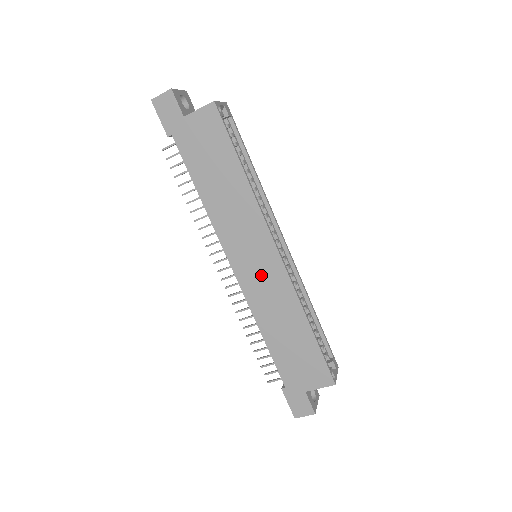
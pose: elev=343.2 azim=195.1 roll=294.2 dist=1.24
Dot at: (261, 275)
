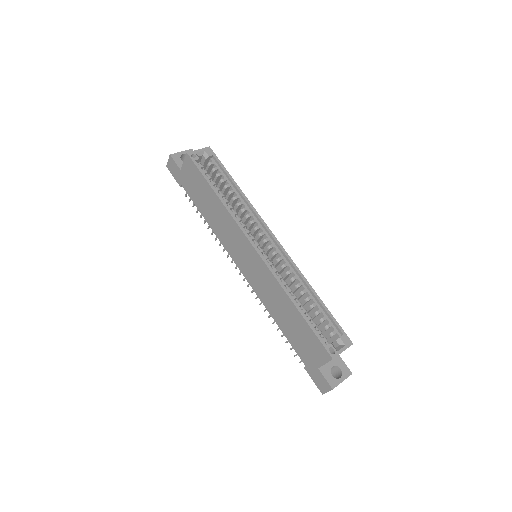
Dot at: (254, 271)
